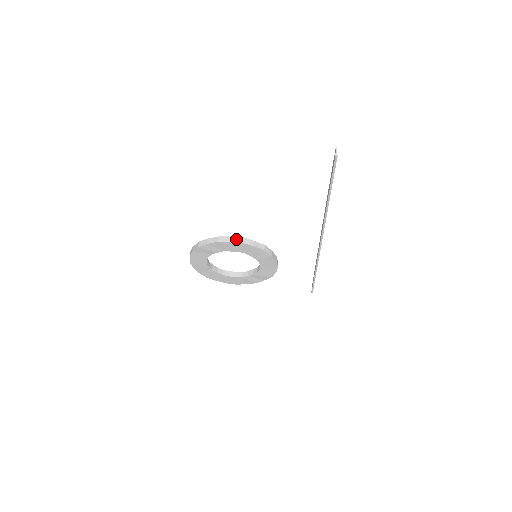
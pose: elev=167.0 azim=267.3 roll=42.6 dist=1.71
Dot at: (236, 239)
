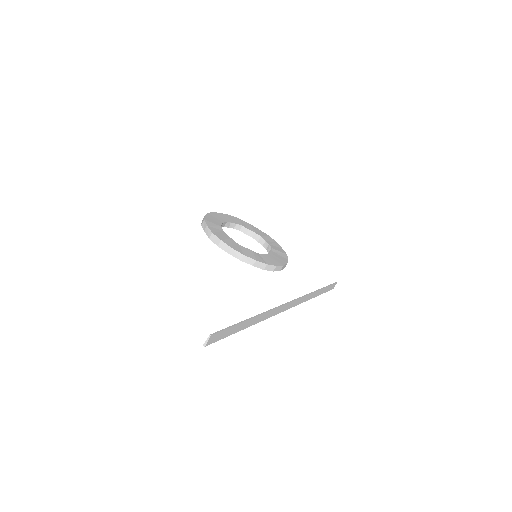
Dot at: (224, 247)
